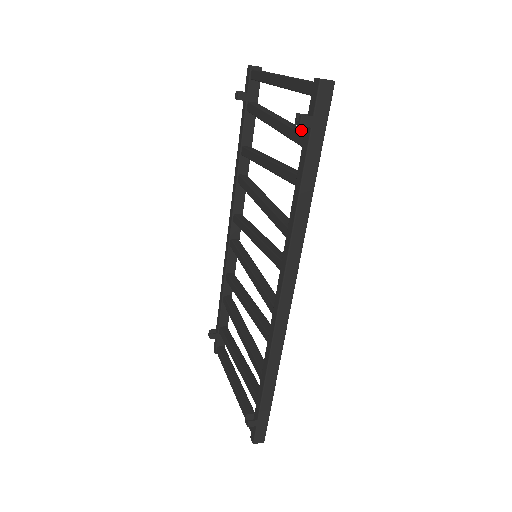
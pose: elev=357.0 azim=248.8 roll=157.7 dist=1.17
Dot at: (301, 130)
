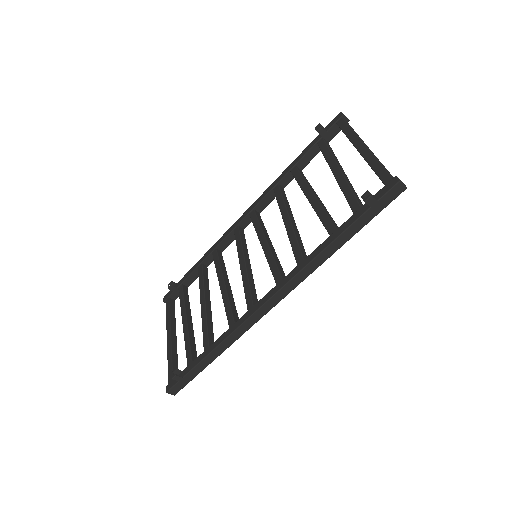
Dot at: (359, 199)
